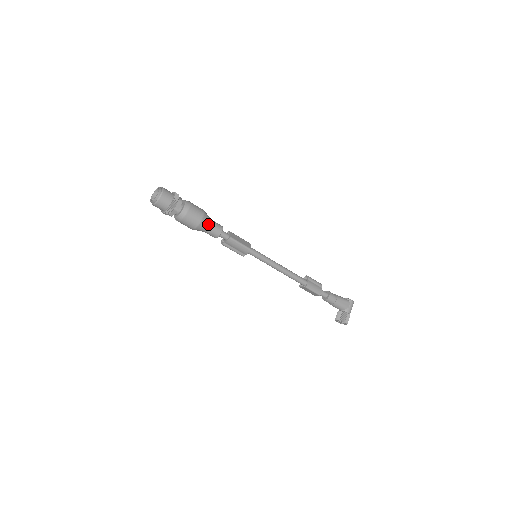
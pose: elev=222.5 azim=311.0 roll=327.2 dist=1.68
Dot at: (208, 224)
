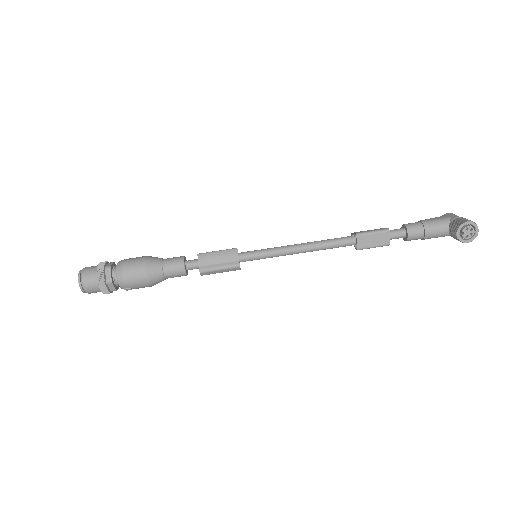
Dot at: (159, 260)
